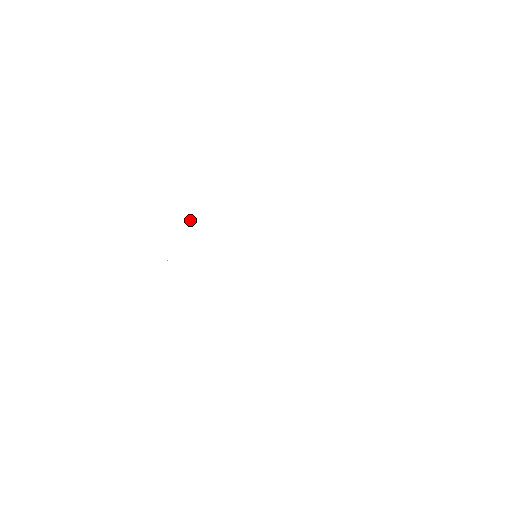
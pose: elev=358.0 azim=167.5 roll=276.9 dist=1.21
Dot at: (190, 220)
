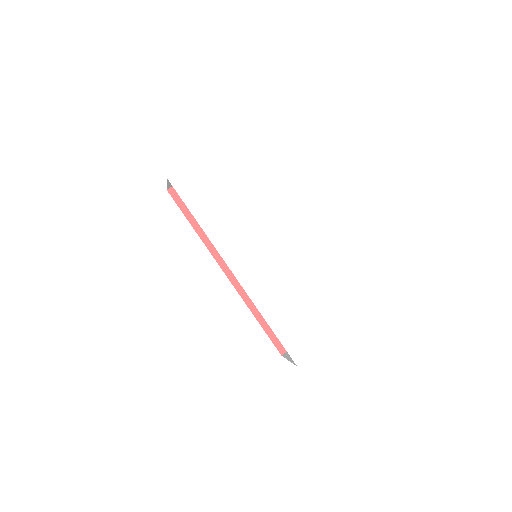
Dot at: (226, 204)
